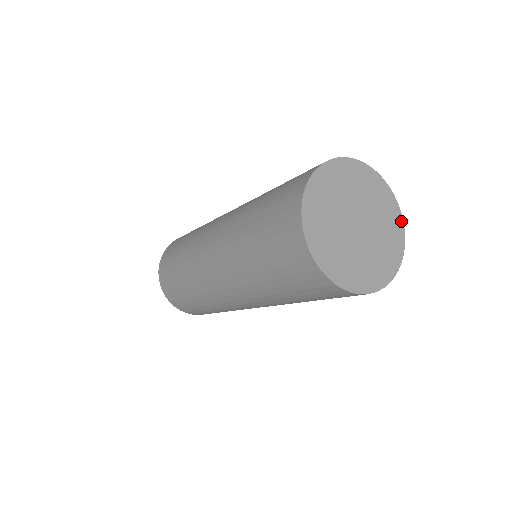
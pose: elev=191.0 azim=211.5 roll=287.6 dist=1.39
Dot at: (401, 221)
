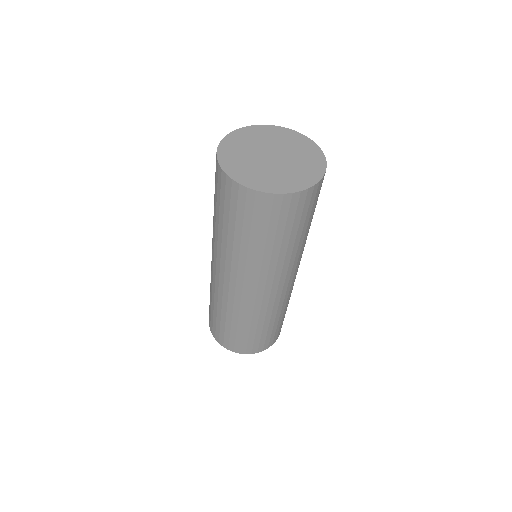
Dot at: (315, 145)
